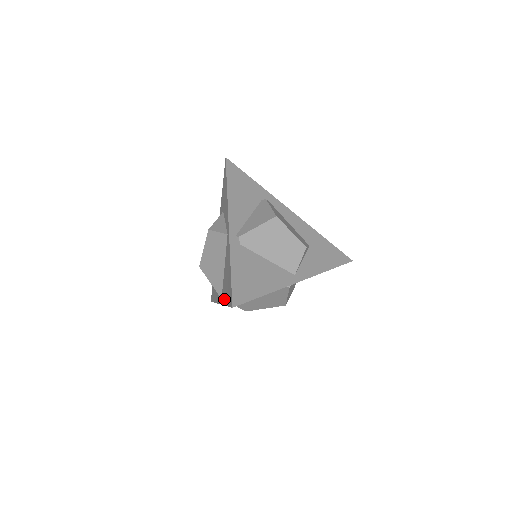
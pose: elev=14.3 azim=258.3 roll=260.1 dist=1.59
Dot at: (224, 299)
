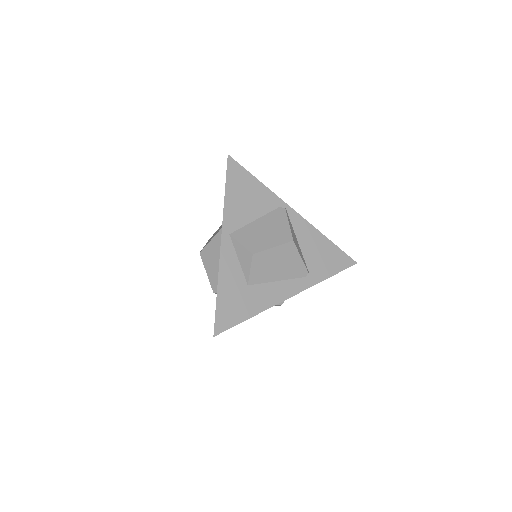
Dot at: occluded
